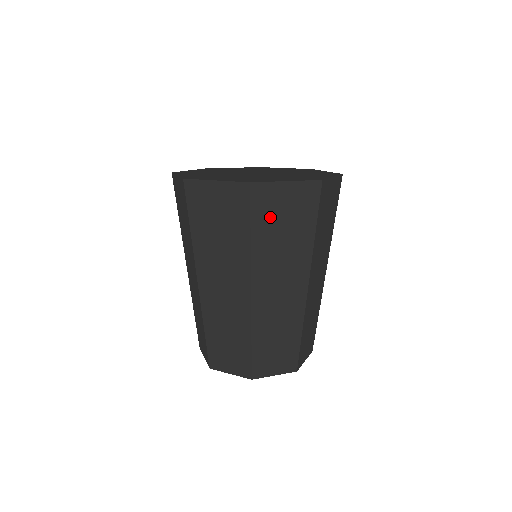
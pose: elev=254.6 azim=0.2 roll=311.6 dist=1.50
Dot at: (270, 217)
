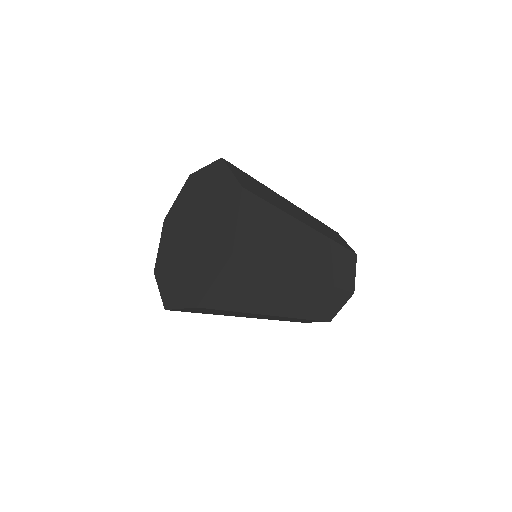
Dot at: occluded
